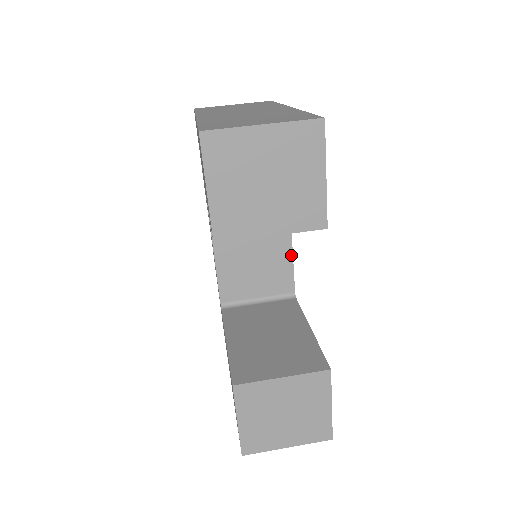
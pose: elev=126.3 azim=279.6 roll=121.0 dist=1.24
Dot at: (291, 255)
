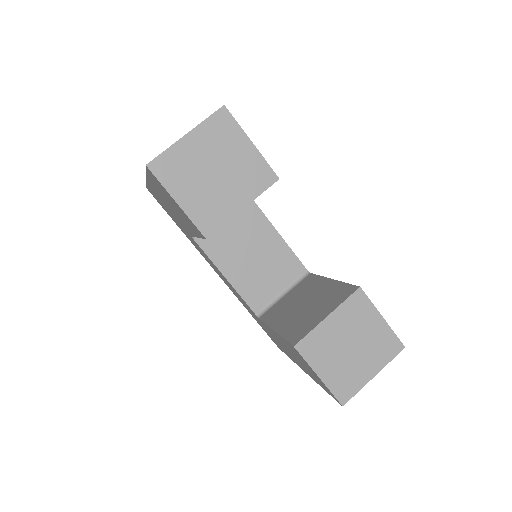
Dot at: (283, 242)
